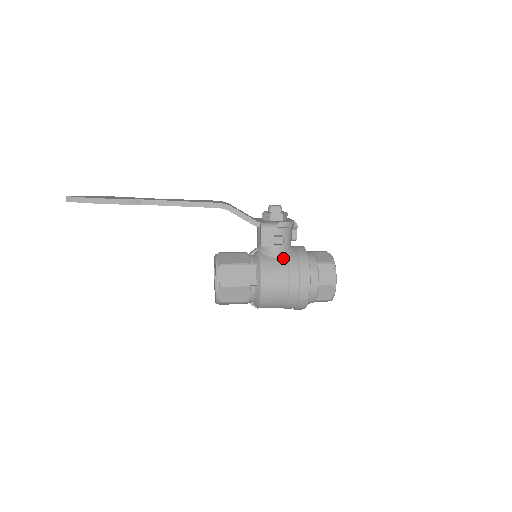
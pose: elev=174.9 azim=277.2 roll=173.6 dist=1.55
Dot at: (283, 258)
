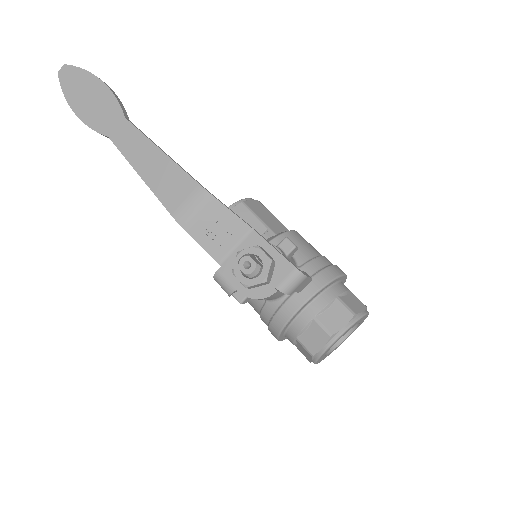
Dot at: (260, 300)
